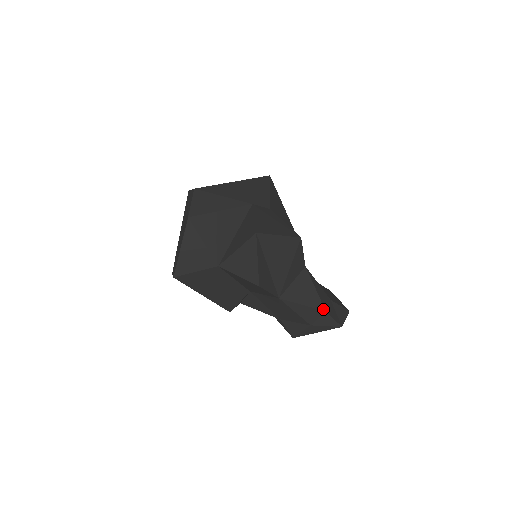
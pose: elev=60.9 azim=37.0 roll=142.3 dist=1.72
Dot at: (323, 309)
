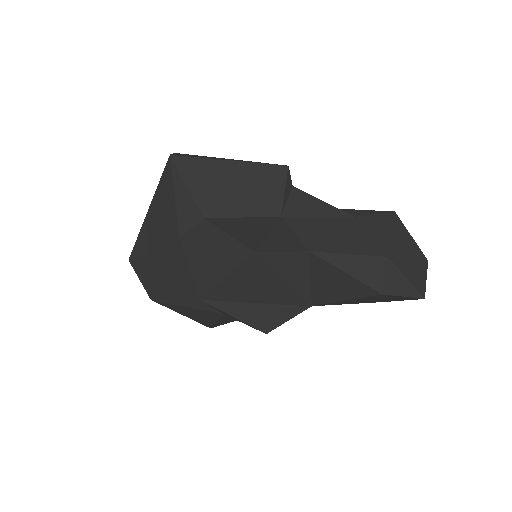
Dot at: (376, 293)
